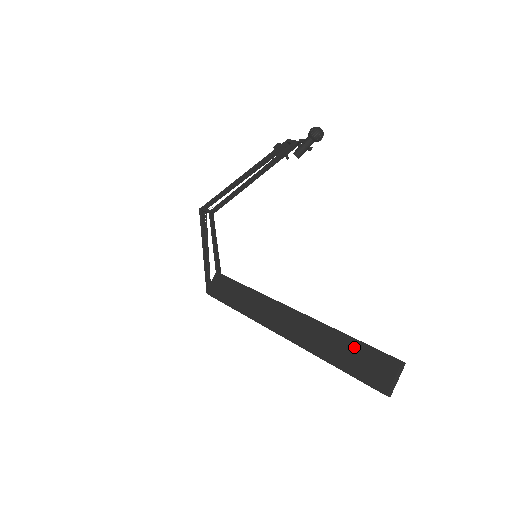
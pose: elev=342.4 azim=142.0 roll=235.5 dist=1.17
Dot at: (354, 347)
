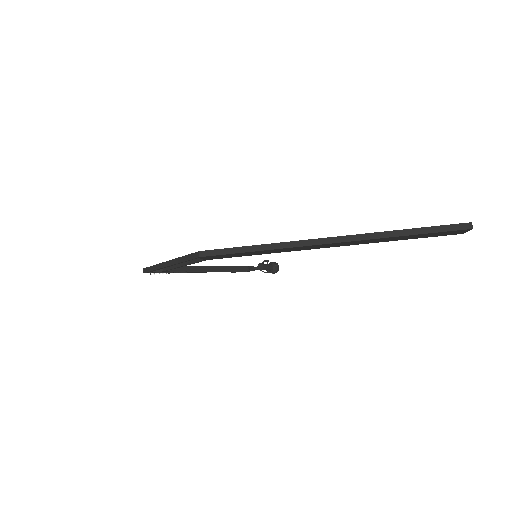
Dot at: occluded
